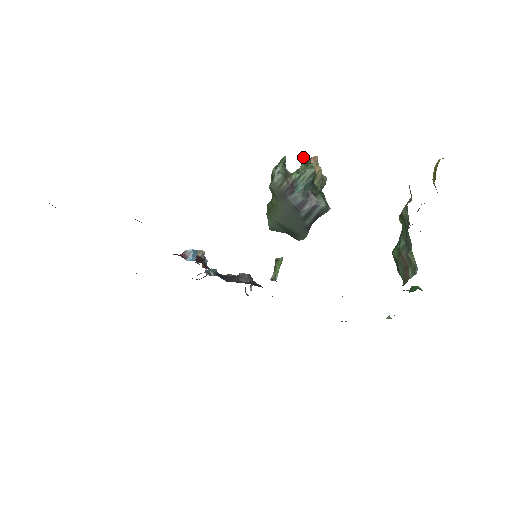
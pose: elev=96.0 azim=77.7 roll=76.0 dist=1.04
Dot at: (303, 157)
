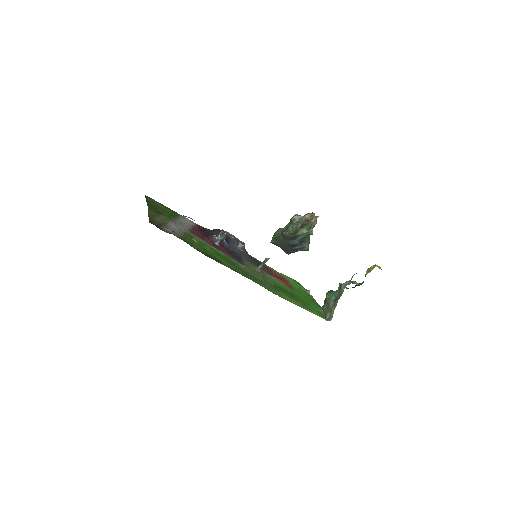
Dot at: (310, 224)
